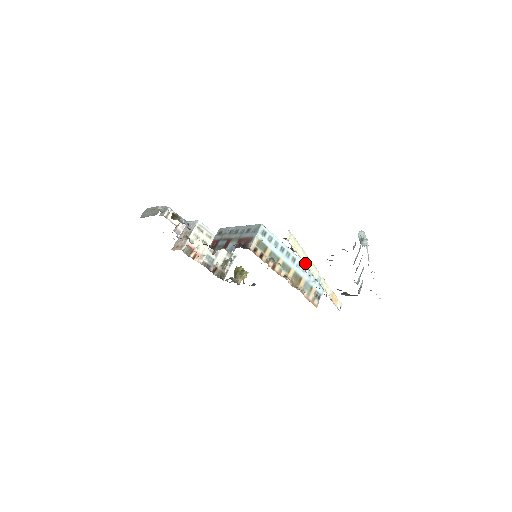
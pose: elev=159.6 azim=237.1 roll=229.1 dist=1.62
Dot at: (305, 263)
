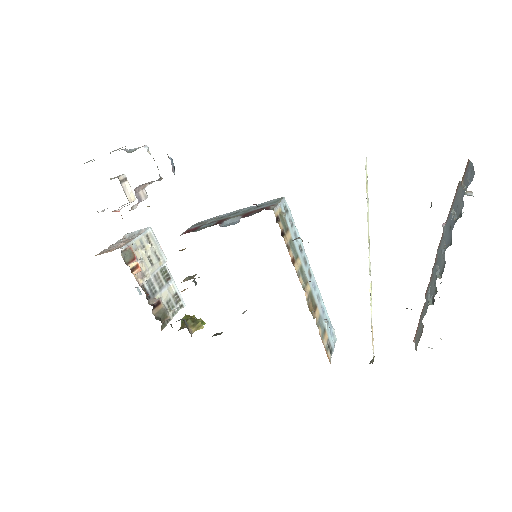
Dot at: occluded
